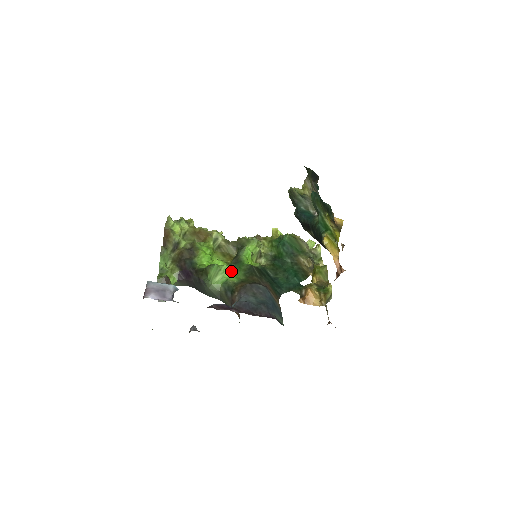
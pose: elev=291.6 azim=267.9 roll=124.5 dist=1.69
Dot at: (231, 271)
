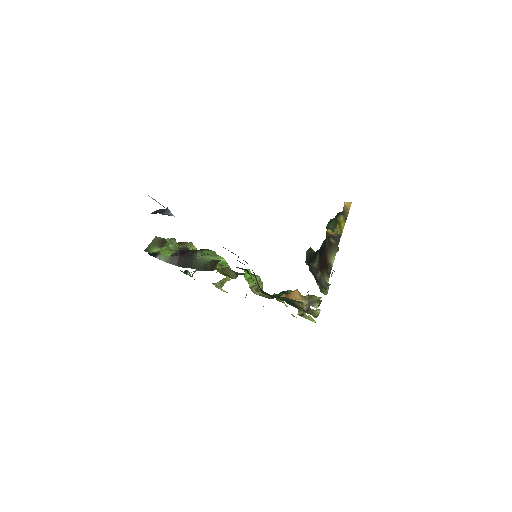
Dot at: (225, 267)
